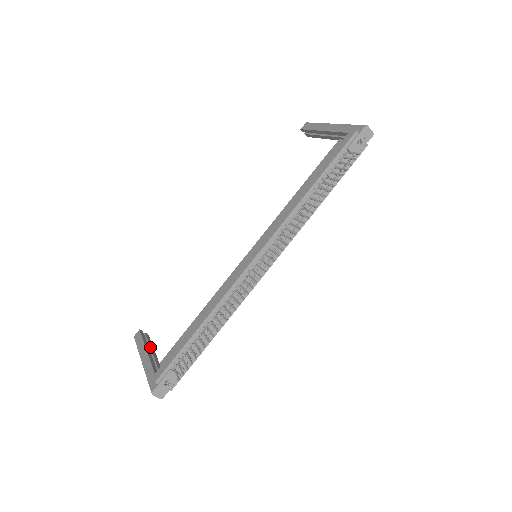
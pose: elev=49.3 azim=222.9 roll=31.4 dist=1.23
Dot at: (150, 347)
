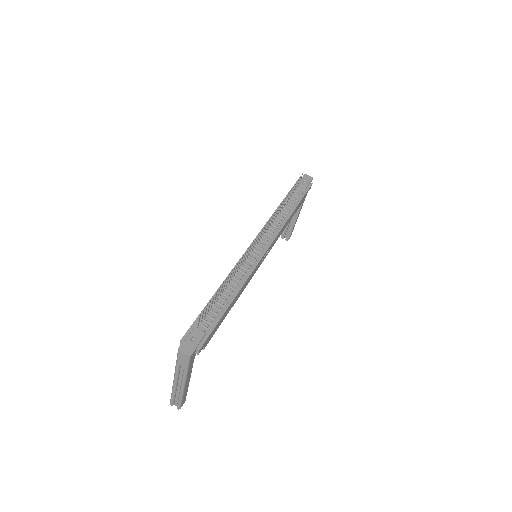
Dot at: occluded
